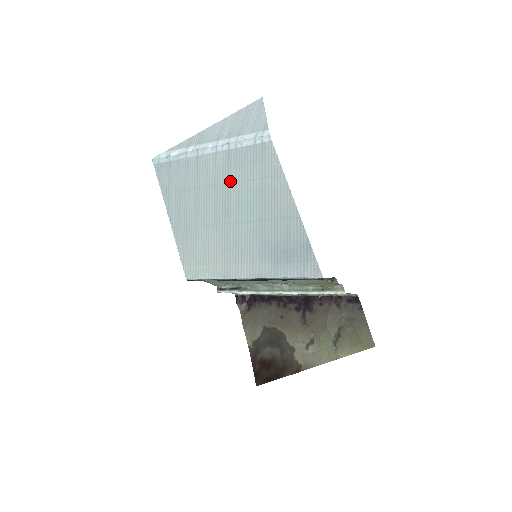
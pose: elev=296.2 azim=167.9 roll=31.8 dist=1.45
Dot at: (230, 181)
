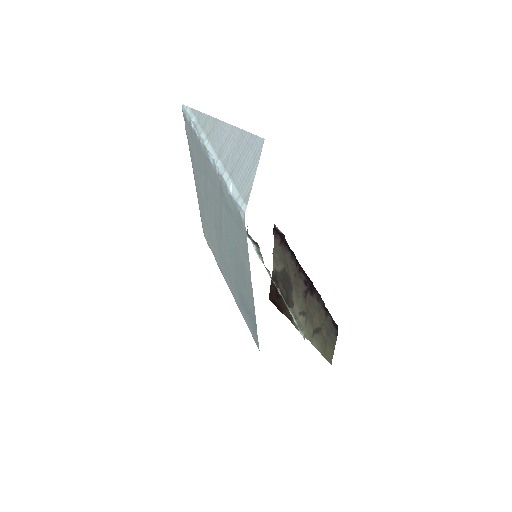
Dot at: (222, 211)
